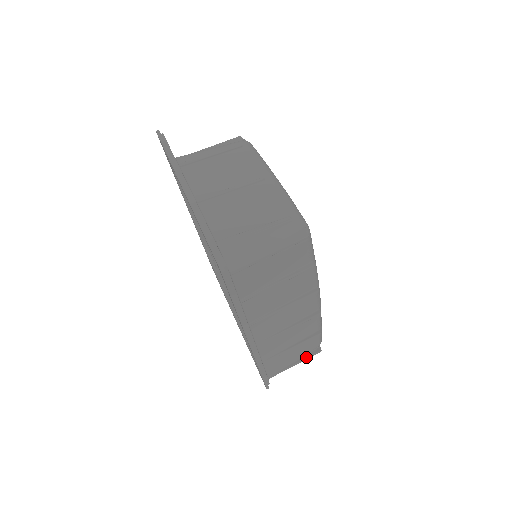
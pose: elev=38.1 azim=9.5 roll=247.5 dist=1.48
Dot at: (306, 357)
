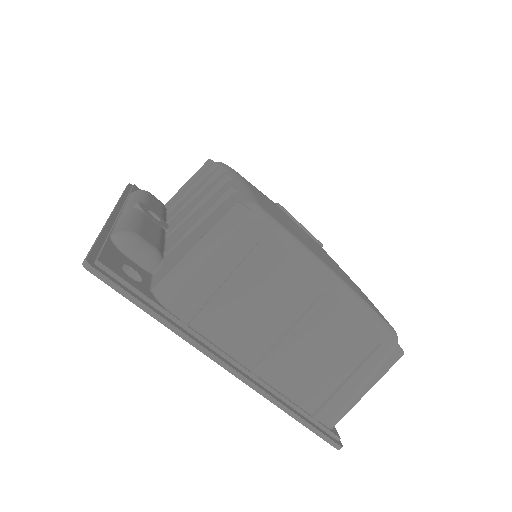
Dot at: occluded
